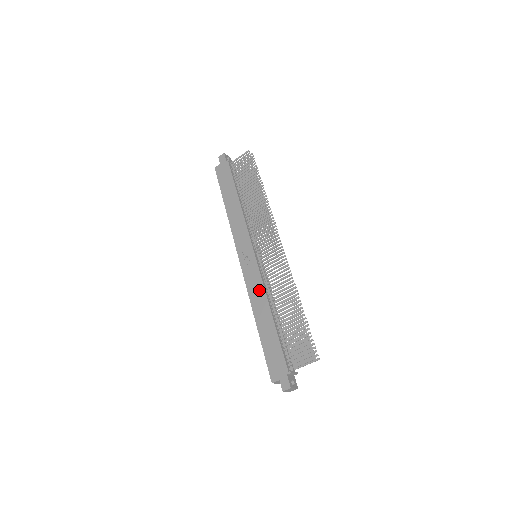
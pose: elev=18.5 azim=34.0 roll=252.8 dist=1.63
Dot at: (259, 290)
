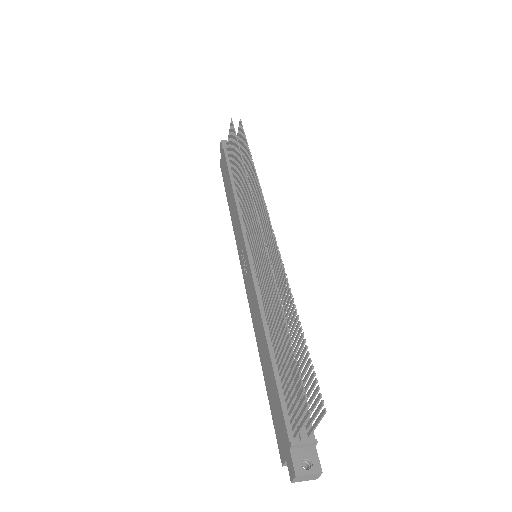
Dot at: (255, 307)
